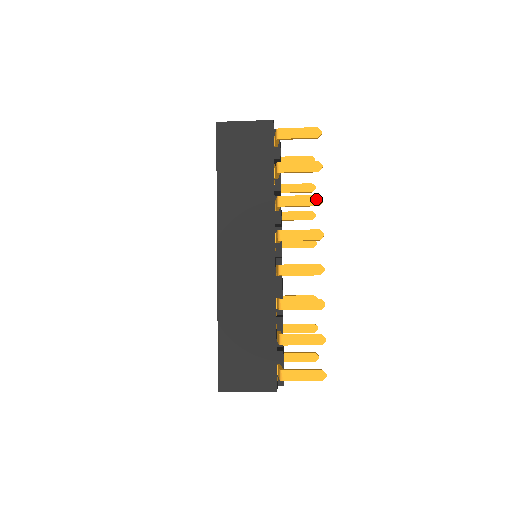
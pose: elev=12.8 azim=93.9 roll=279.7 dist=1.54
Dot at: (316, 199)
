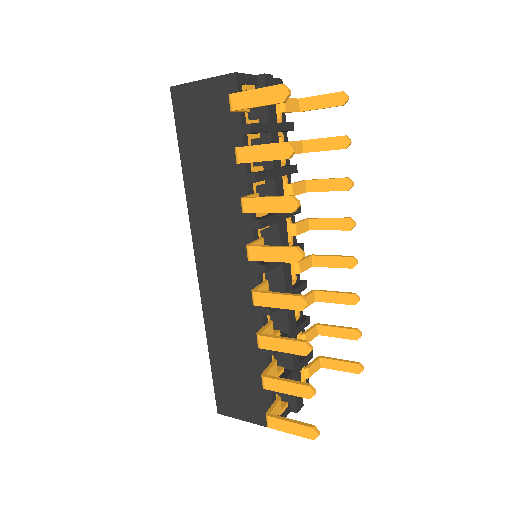
Dot at: (288, 202)
